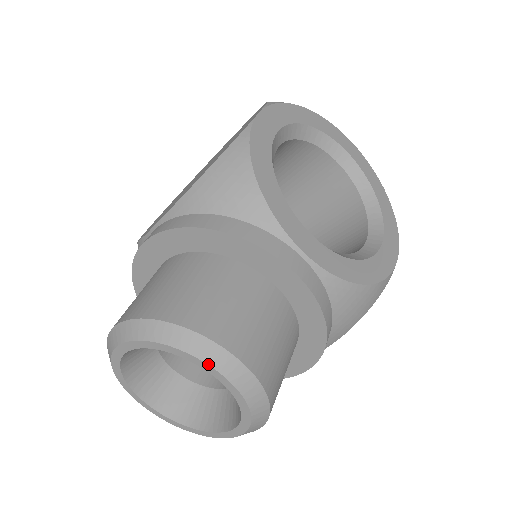
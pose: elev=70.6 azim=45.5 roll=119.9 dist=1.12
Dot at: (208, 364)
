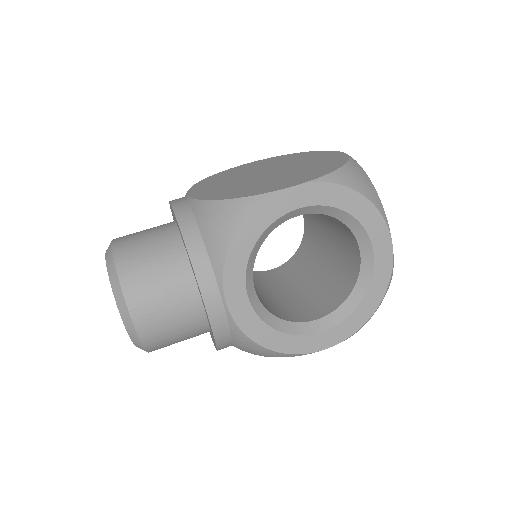
Dot at: (119, 310)
